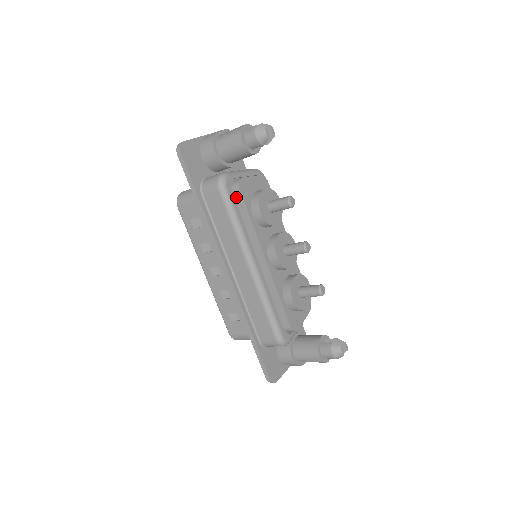
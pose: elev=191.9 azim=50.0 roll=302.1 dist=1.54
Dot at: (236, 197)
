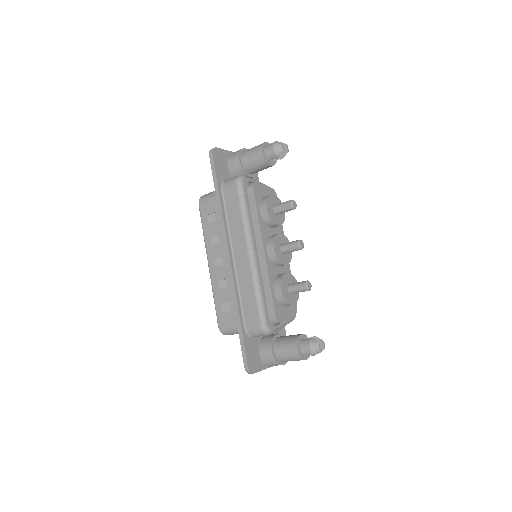
Dot at: (249, 194)
